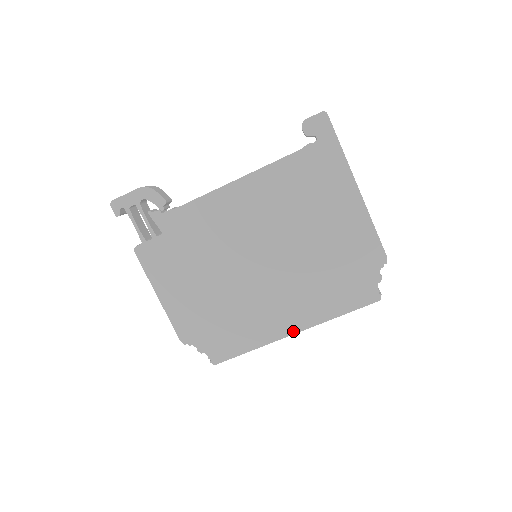
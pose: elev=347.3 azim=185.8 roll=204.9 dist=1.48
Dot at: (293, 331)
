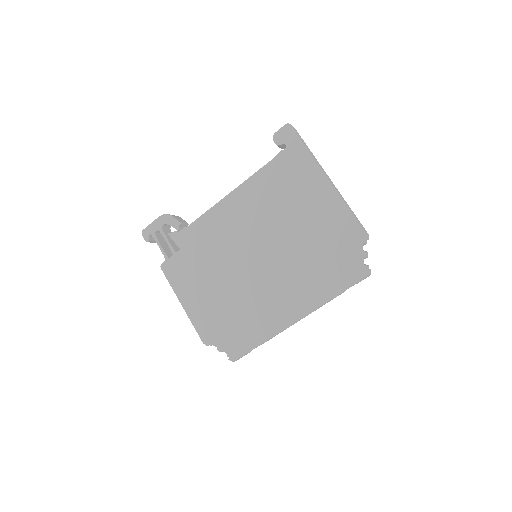
Dot at: (295, 319)
